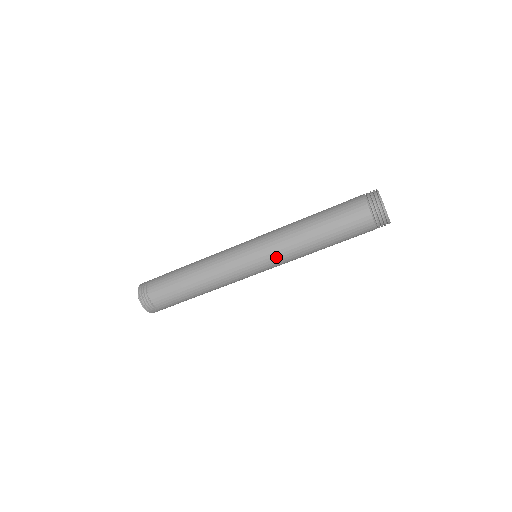
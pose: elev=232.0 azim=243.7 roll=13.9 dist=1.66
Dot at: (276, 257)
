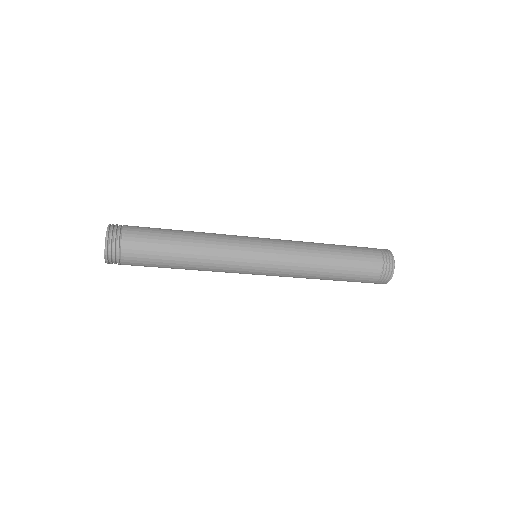
Dot at: (284, 260)
